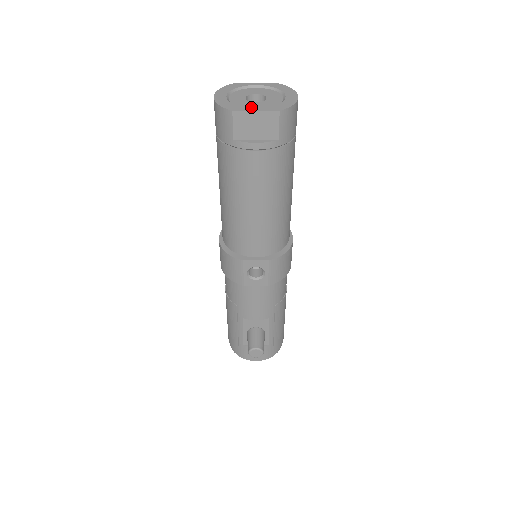
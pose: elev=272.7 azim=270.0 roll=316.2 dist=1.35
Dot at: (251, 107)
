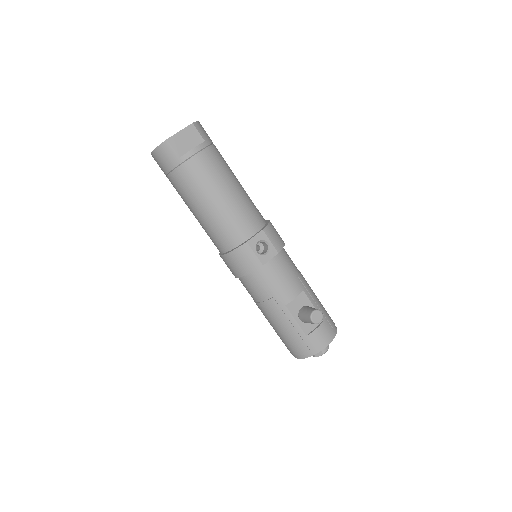
Dot at: occluded
